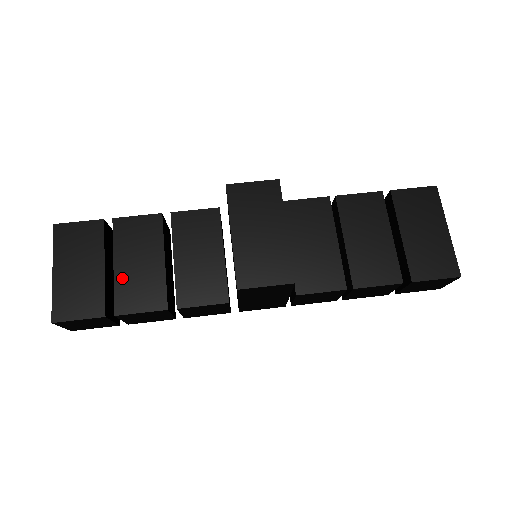
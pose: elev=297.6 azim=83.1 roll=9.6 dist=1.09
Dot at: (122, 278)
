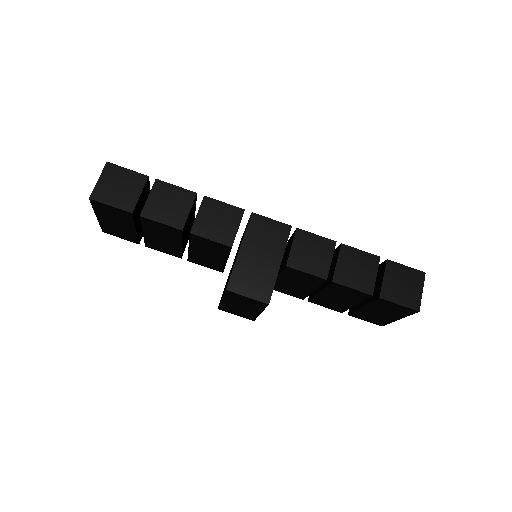
Dot at: (149, 239)
